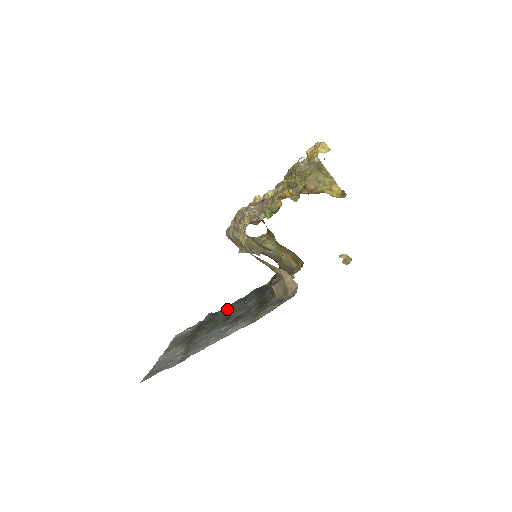
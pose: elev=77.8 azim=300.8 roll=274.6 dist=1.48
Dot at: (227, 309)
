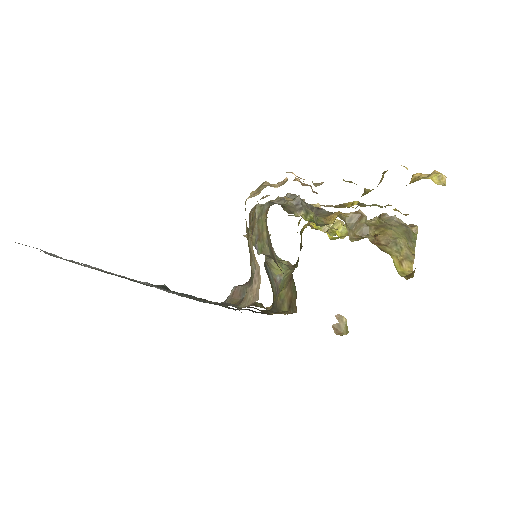
Dot at: occluded
